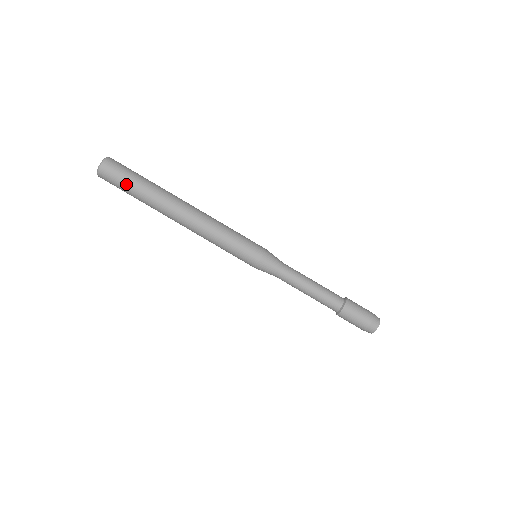
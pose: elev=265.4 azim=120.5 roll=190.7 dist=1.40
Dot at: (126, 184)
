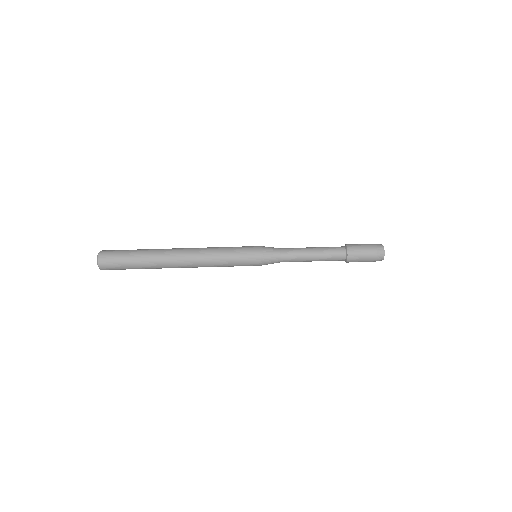
Dot at: (125, 263)
